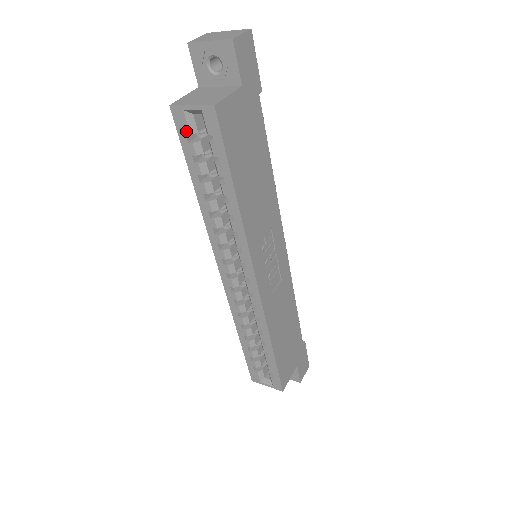
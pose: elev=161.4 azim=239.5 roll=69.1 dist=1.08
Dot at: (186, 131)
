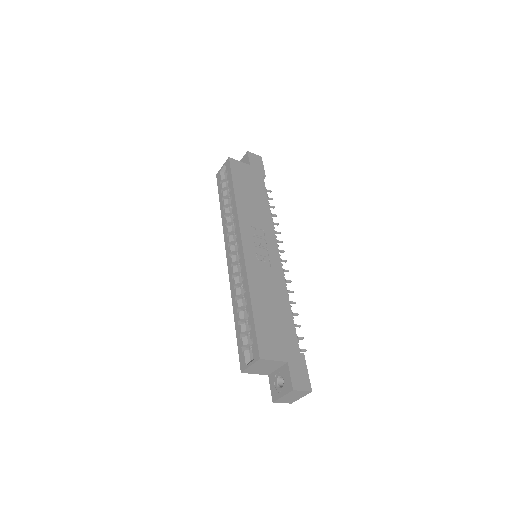
Dot at: (220, 180)
